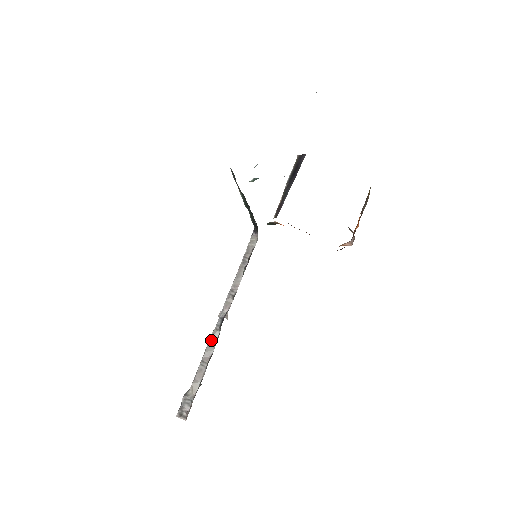
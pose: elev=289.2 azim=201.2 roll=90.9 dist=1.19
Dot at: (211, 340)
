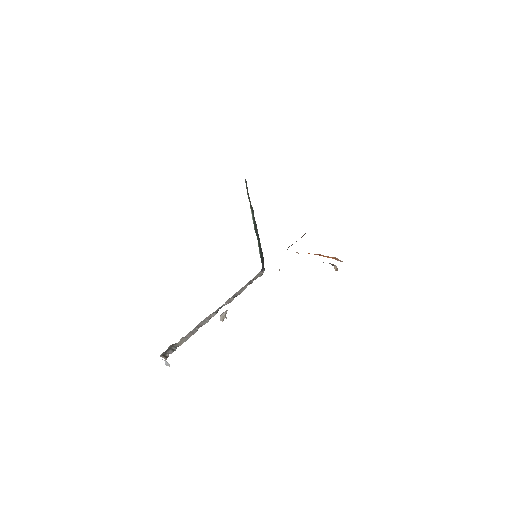
Dot at: (208, 317)
